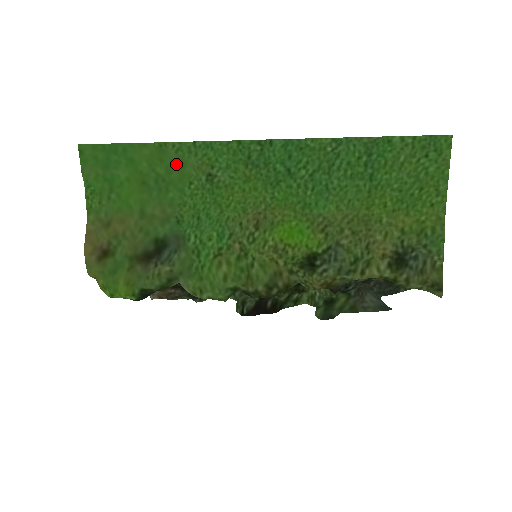
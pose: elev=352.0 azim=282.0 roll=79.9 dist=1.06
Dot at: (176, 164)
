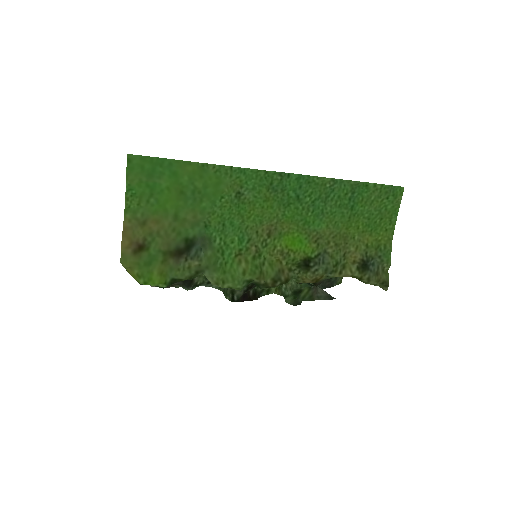
Dot at: (213, 181)
